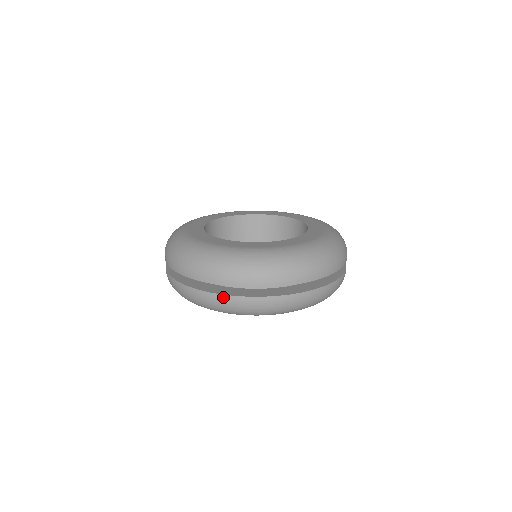
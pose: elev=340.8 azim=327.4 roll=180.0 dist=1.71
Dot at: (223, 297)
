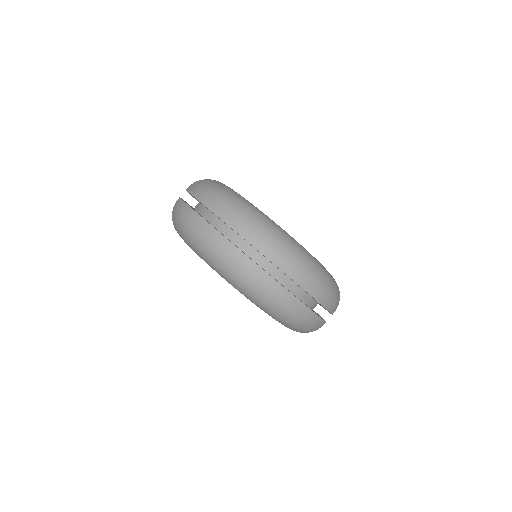
Dot at: (267, 276)
